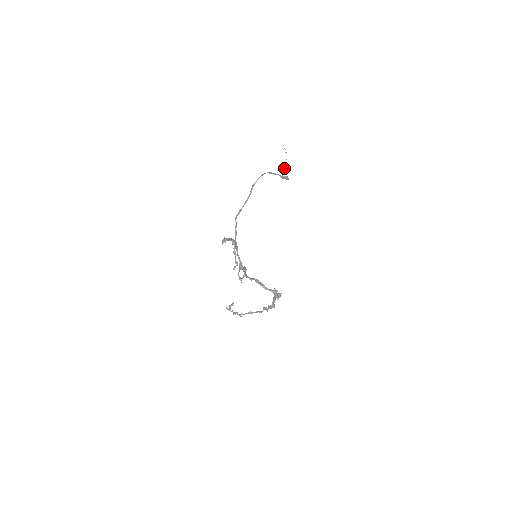
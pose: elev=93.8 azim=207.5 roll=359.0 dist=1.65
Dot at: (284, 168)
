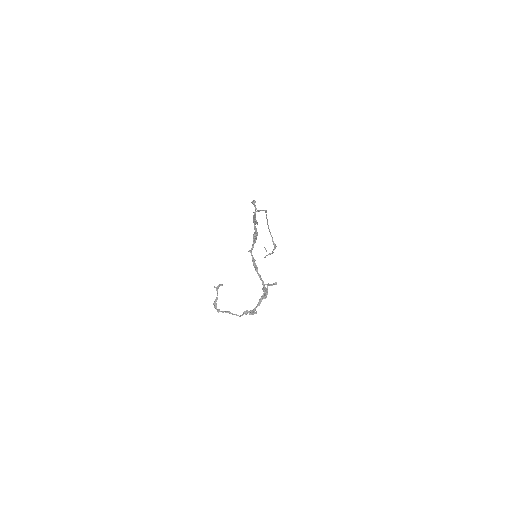
Dot at: (265, 257)
